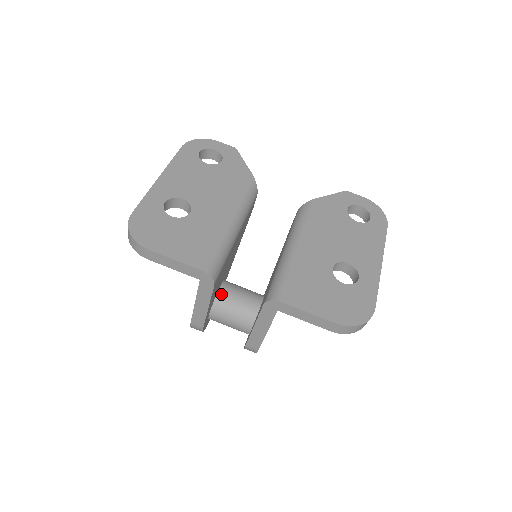
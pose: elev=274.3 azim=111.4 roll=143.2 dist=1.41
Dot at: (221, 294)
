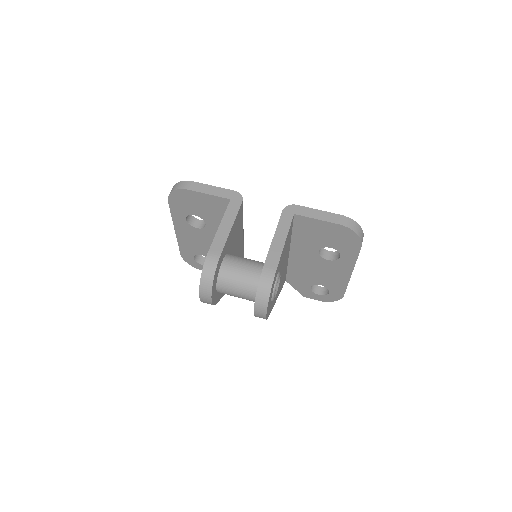
Dot at: occluded
